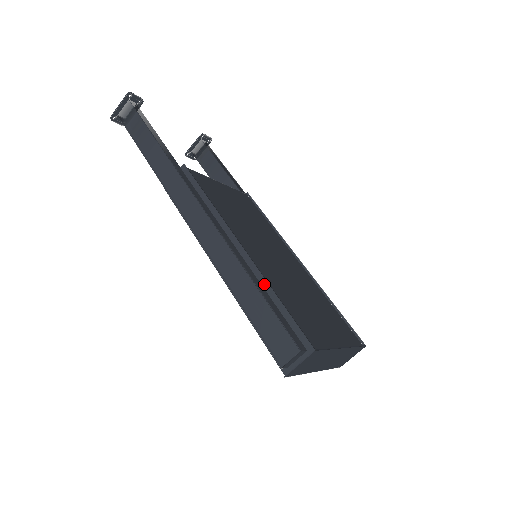
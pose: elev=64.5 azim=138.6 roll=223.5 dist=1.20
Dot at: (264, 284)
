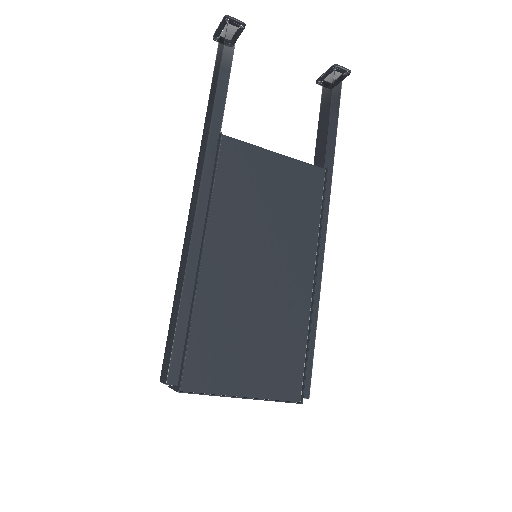
Dot at: (192, 305)
